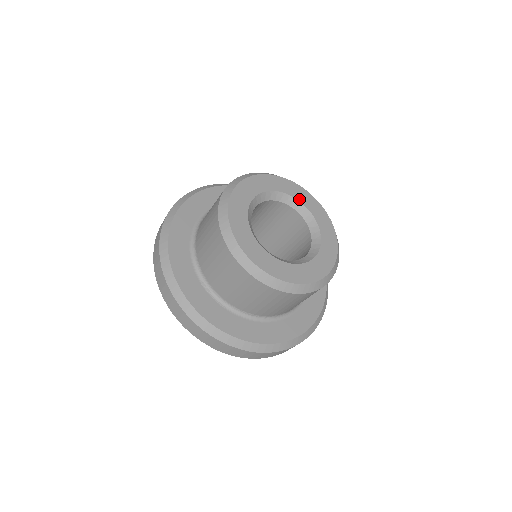
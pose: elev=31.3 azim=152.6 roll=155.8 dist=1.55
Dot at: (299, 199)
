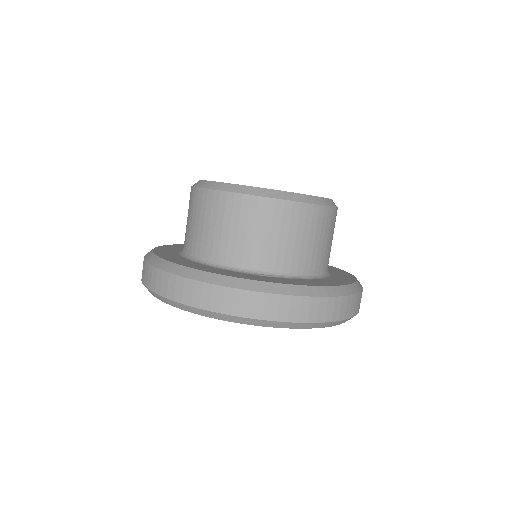
Dot at: occluded
